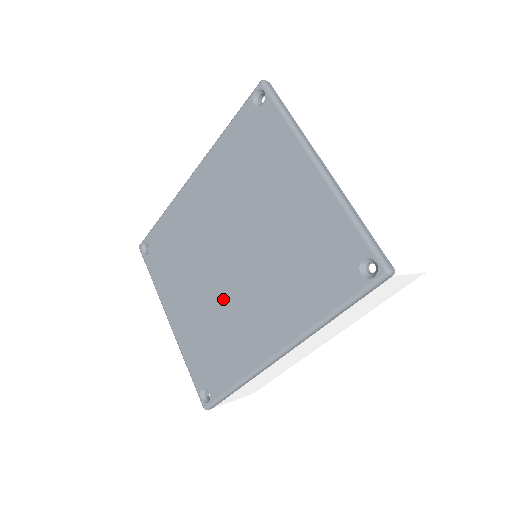
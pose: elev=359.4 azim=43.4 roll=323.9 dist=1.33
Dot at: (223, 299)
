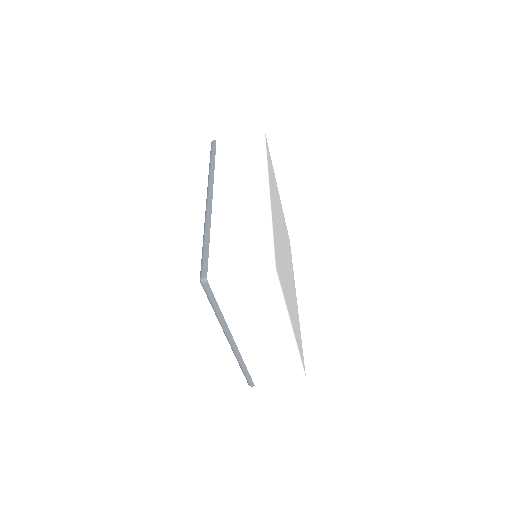
Dot at: occluded
